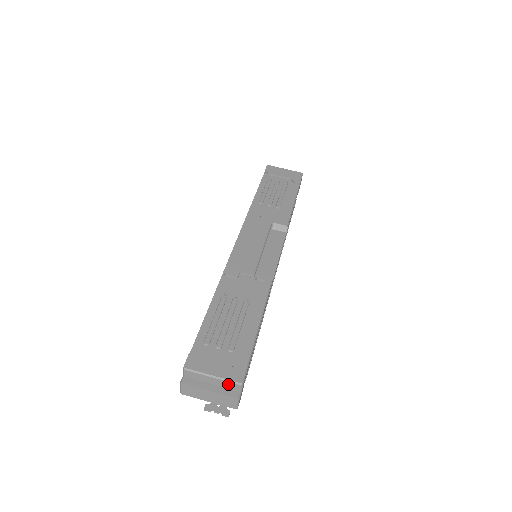
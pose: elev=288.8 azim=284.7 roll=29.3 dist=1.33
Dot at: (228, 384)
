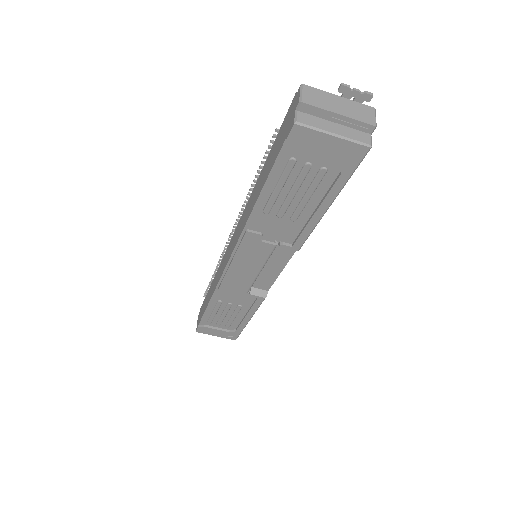
Dot at: occluded
